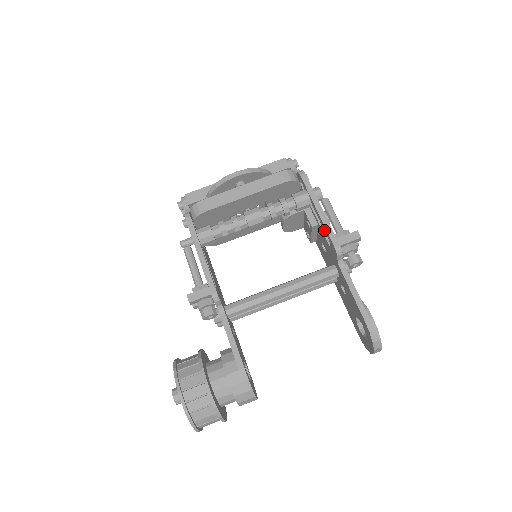
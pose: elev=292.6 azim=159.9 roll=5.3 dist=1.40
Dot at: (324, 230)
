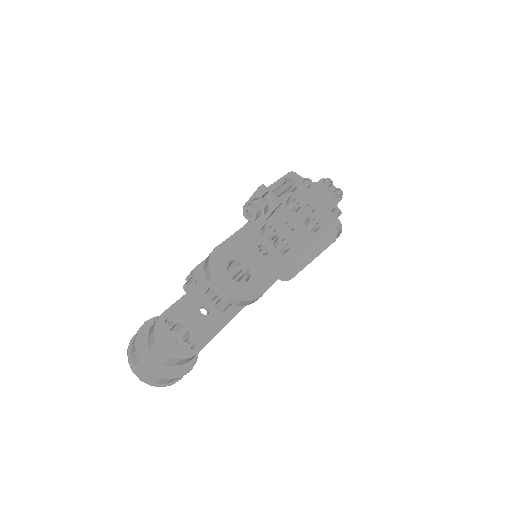
Dot at: occluded
